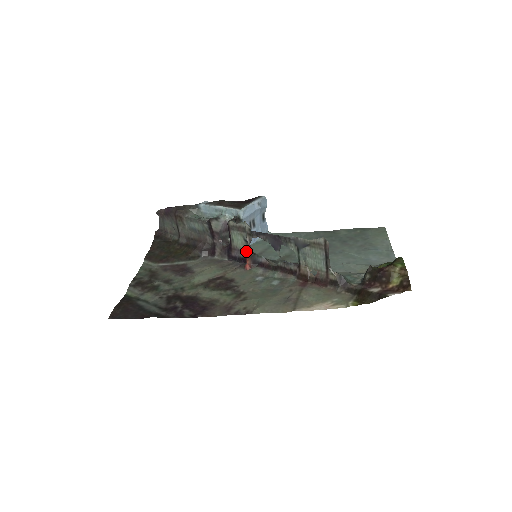
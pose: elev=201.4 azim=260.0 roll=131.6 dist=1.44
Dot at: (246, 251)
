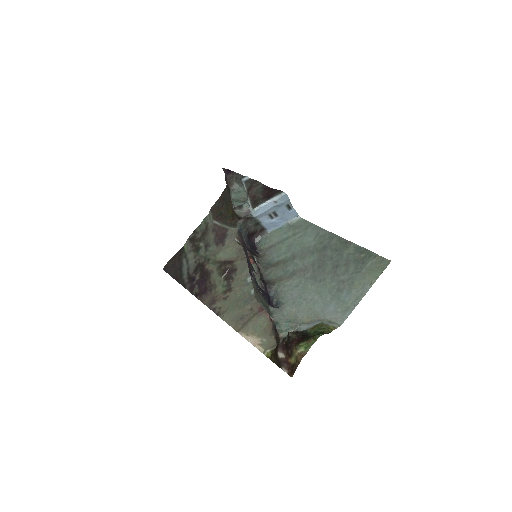
Dot at: (249, 249)
